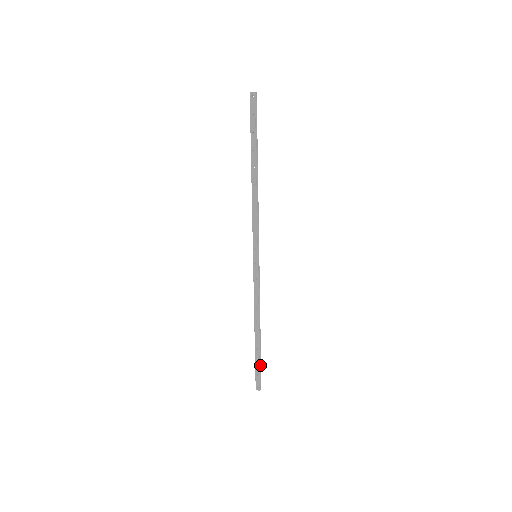
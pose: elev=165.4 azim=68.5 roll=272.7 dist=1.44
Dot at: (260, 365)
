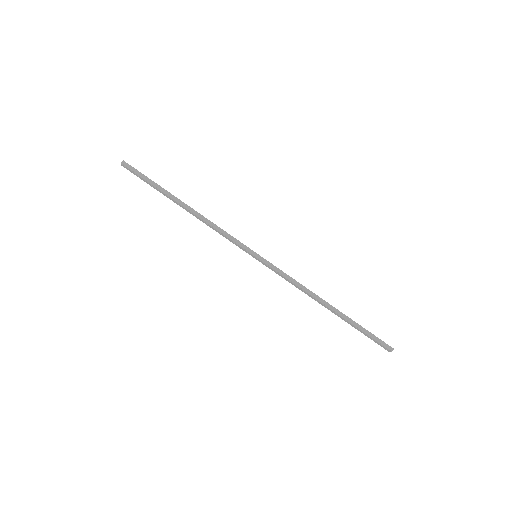
Dot at: (366, 331)
